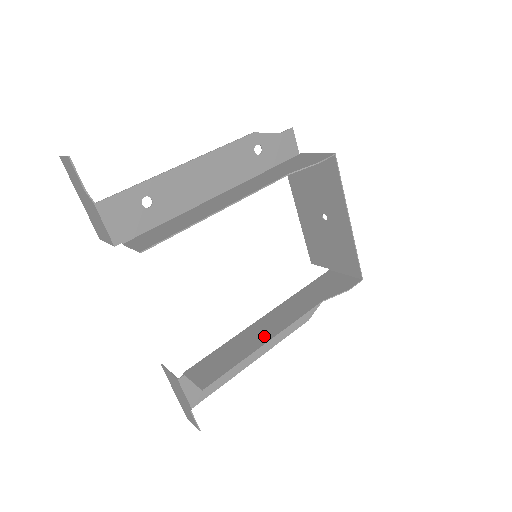
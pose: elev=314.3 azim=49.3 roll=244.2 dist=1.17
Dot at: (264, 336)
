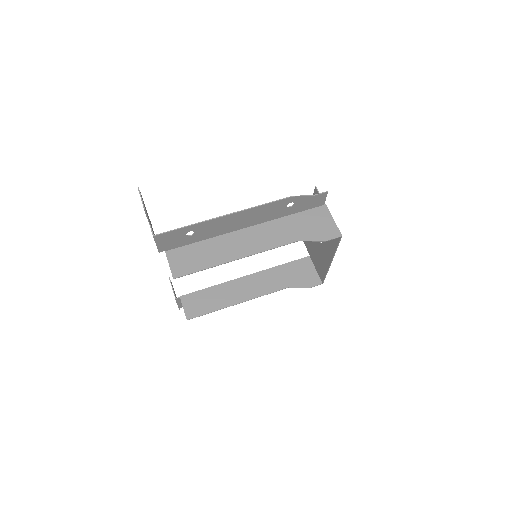
Dot at: (239, 297)
